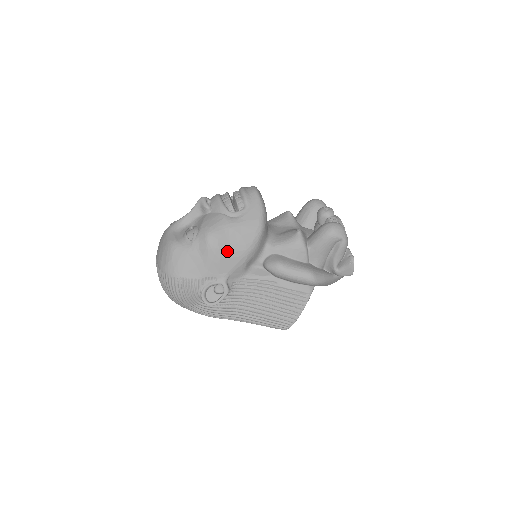
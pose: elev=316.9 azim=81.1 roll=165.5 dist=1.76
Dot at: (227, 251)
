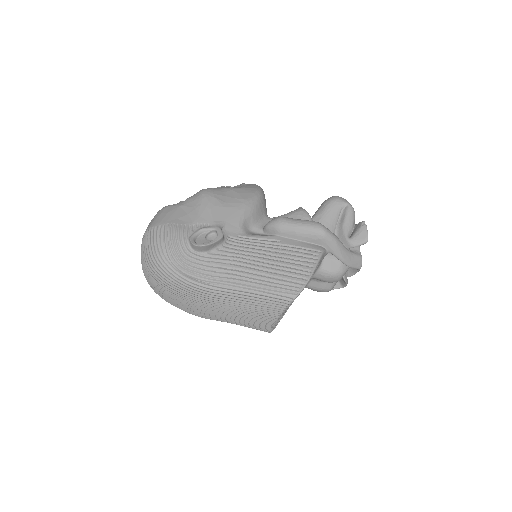
Dot at: (223, 201)
